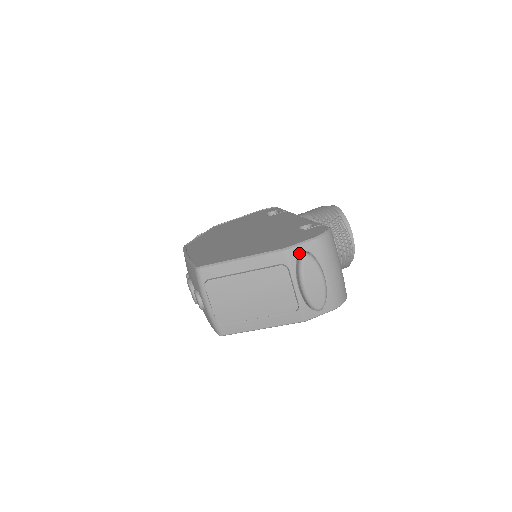
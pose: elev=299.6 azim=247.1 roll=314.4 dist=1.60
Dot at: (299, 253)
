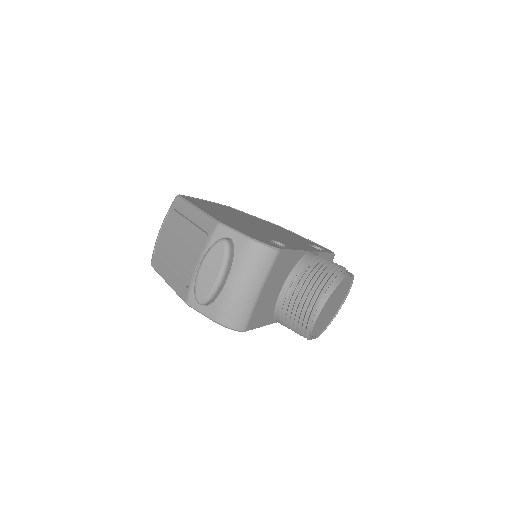
Dot at: (225, 236)
